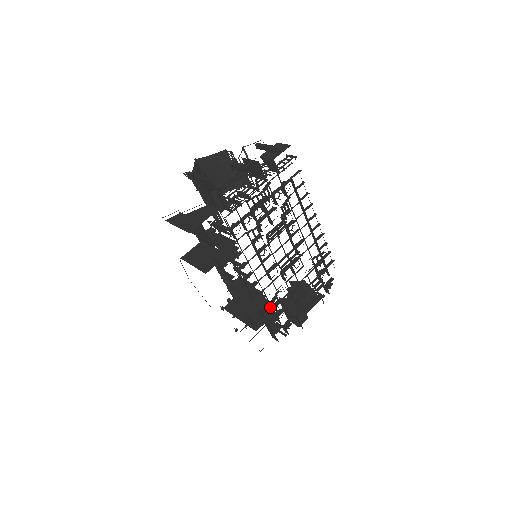
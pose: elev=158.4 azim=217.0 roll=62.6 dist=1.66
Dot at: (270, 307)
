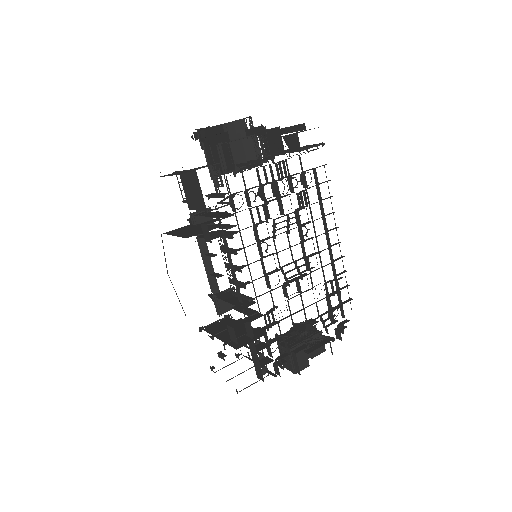
Dot at: occluded
